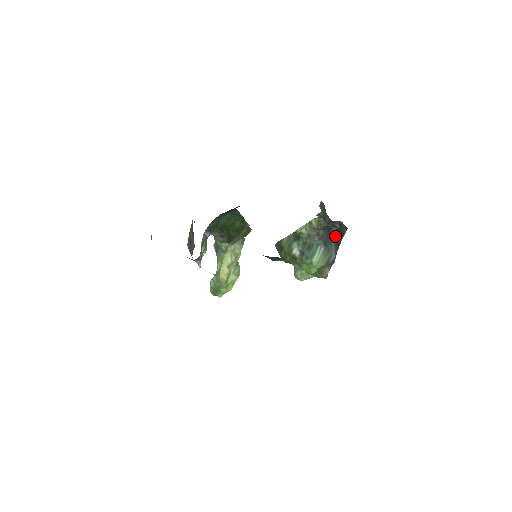
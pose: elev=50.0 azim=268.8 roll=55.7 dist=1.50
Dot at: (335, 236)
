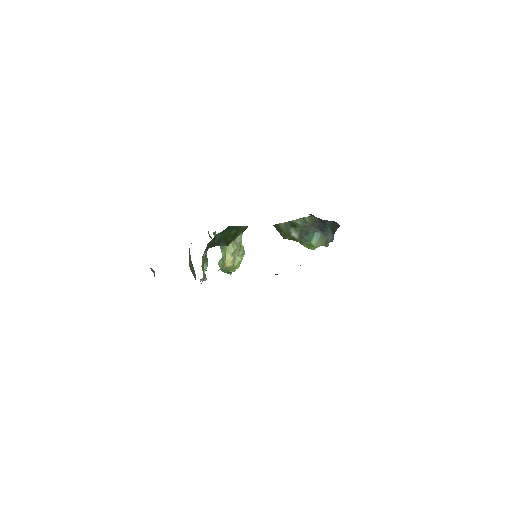
Dot at: (330, 225)
